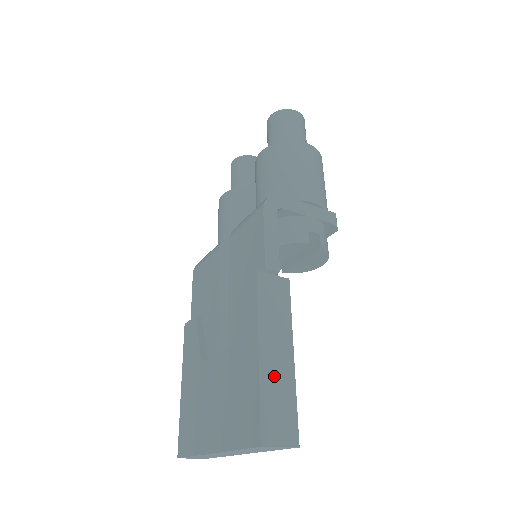
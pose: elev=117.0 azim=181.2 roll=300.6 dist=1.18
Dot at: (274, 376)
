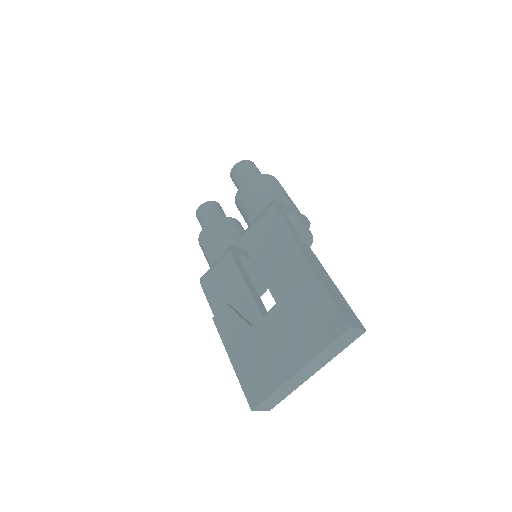
Dot at: (334, 293)
